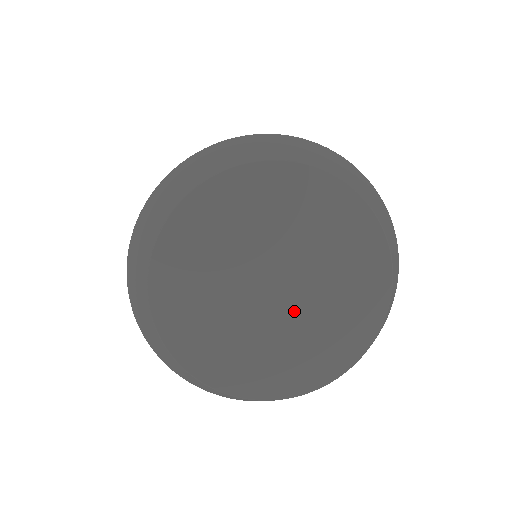
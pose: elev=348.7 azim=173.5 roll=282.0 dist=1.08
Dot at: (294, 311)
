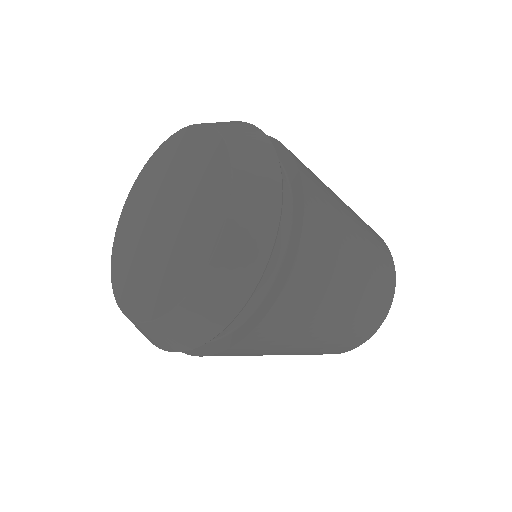
Dot at: (164, 243)
